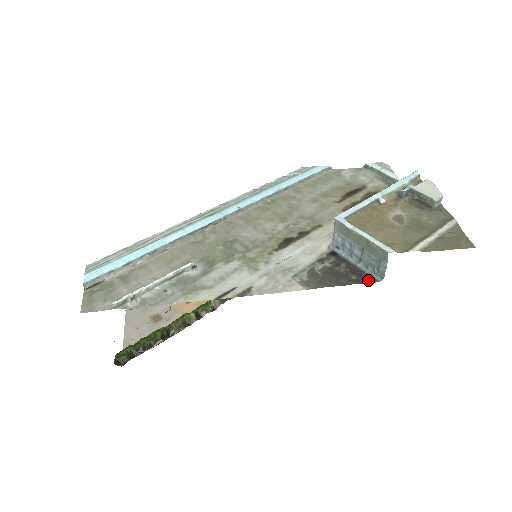
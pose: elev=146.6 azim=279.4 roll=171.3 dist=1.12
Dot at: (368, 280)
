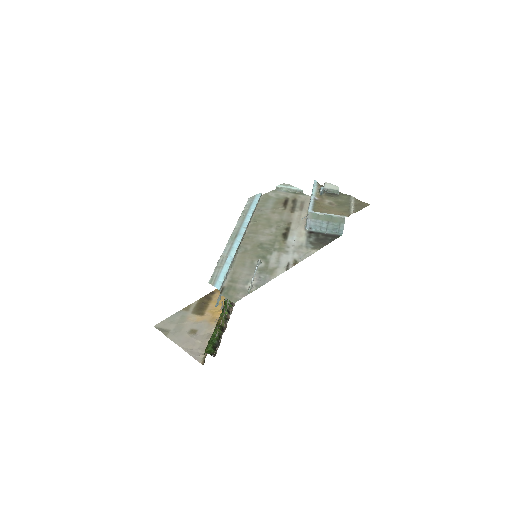
Dot at: (337, 237)
